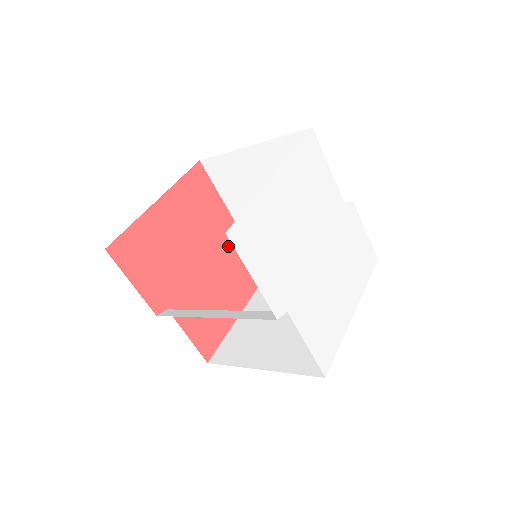
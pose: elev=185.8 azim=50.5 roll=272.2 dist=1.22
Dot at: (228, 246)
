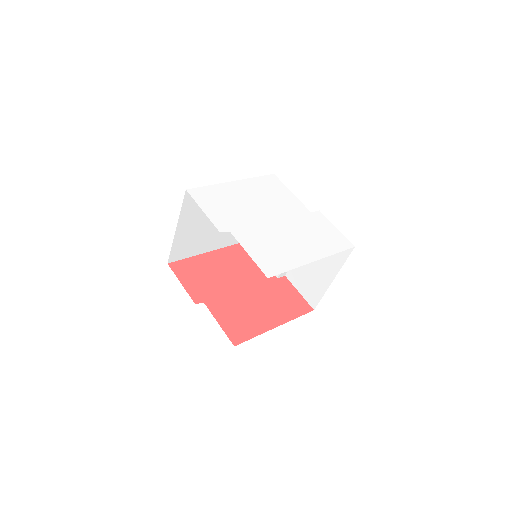
Dot at: (266, 286)
